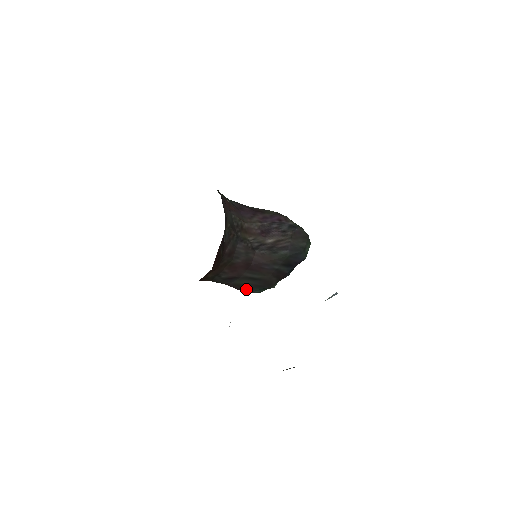
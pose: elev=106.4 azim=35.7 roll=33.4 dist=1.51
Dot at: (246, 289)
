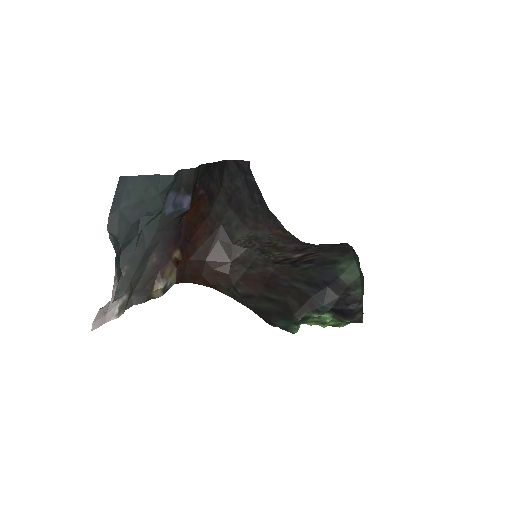
Dot at: (269, 318)
